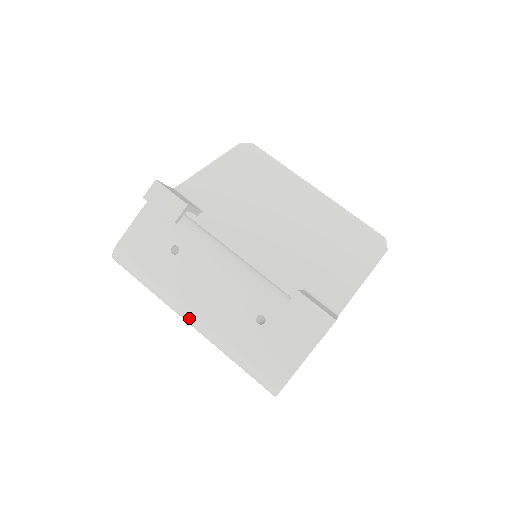
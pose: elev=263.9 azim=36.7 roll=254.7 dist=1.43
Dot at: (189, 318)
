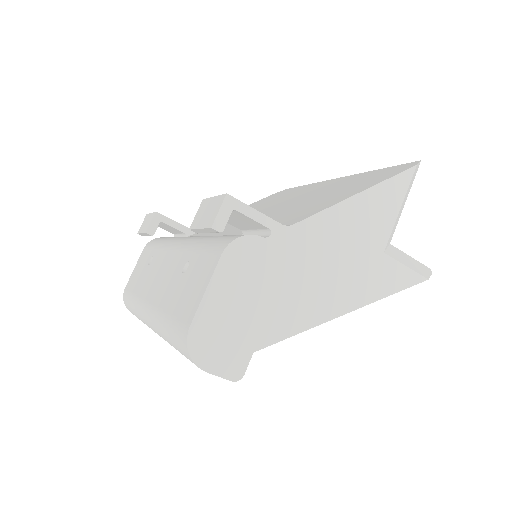
Dot at: (146, 317)
